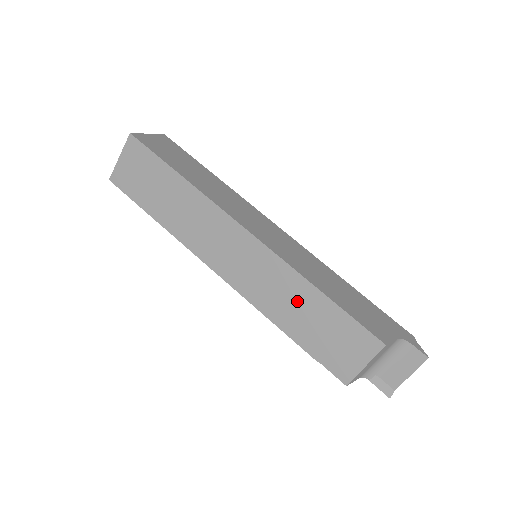
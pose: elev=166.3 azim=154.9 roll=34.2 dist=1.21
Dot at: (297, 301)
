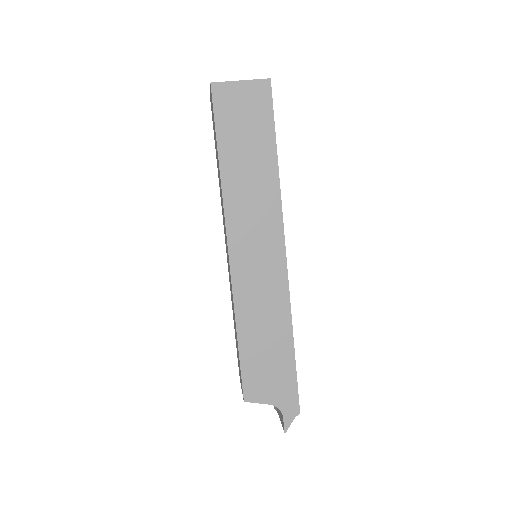
Dot at: (234, 318)
